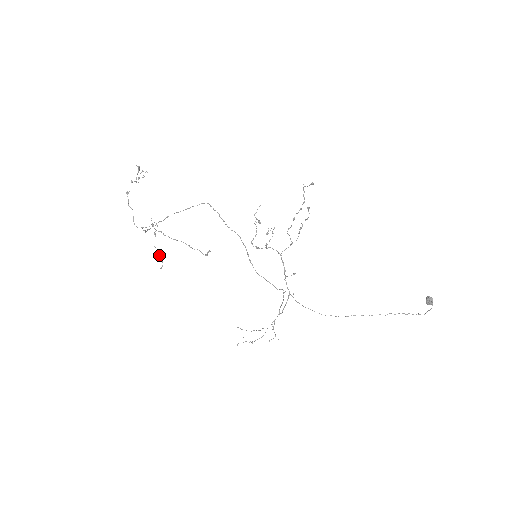
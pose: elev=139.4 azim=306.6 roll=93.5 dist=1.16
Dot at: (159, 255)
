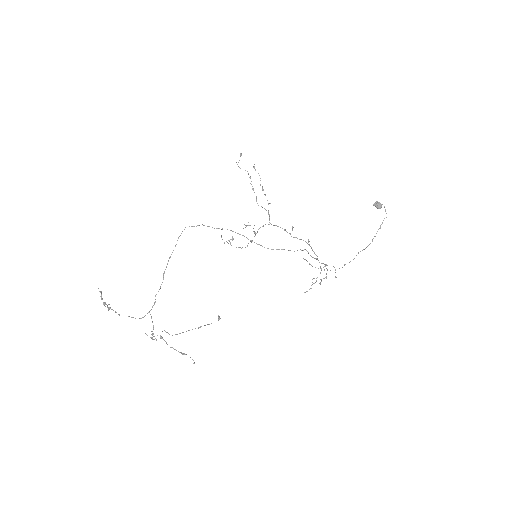
Dot at: (181, 353)
